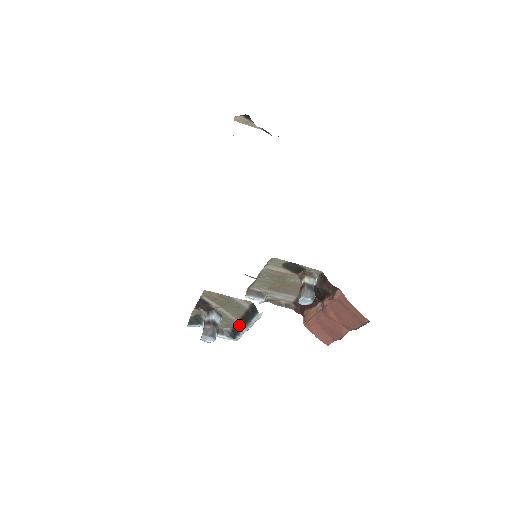
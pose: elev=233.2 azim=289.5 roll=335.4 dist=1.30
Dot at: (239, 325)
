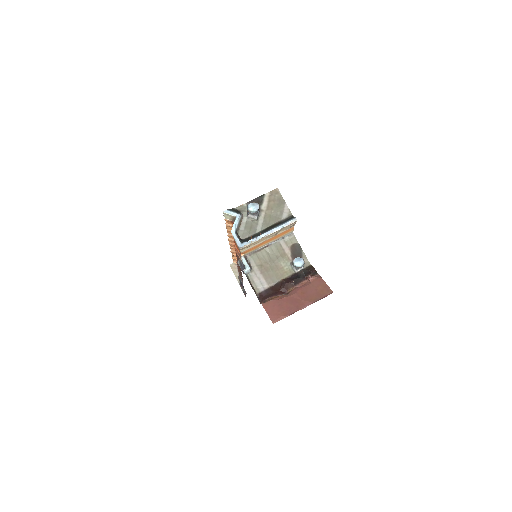
Dot at: (257, 235)
